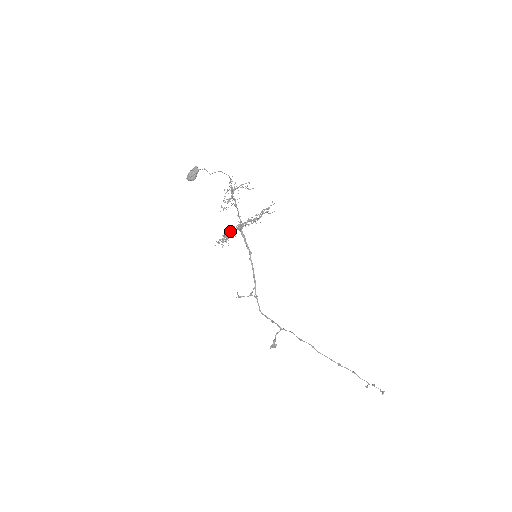
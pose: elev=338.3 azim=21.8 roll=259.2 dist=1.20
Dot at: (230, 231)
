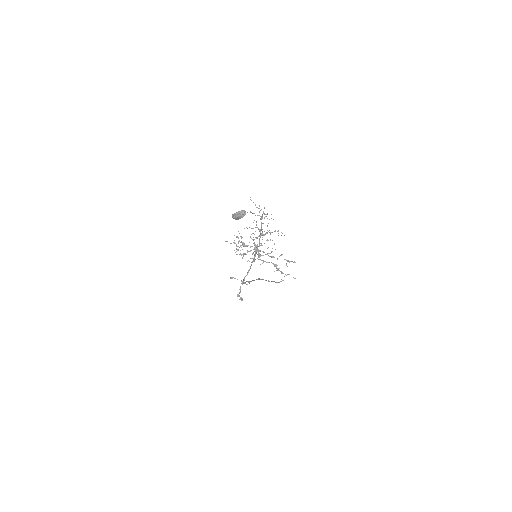
Dot at: occluded
